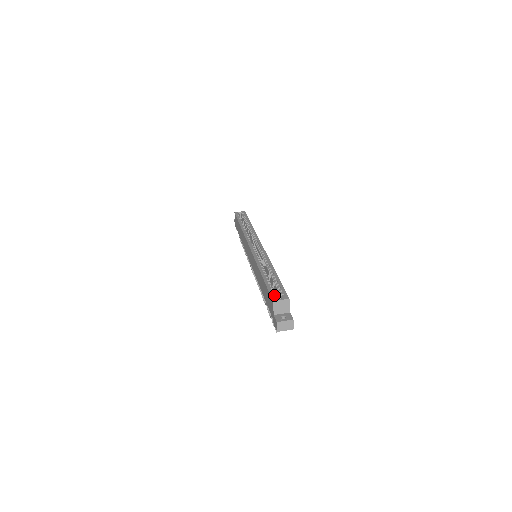
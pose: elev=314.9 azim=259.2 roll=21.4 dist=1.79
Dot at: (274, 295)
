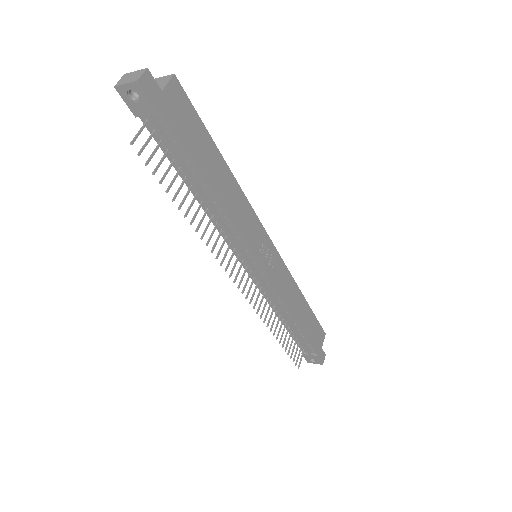
Dot at: occluded
